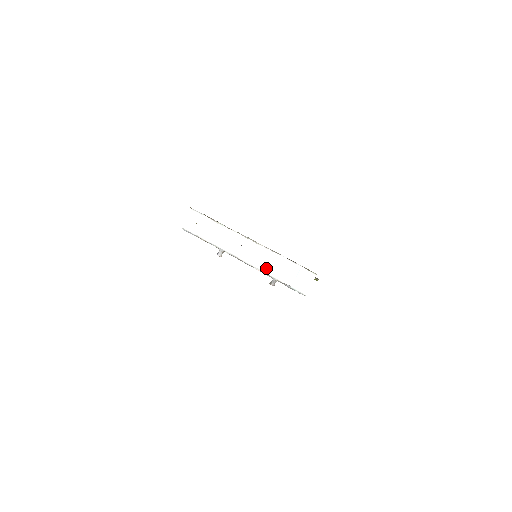
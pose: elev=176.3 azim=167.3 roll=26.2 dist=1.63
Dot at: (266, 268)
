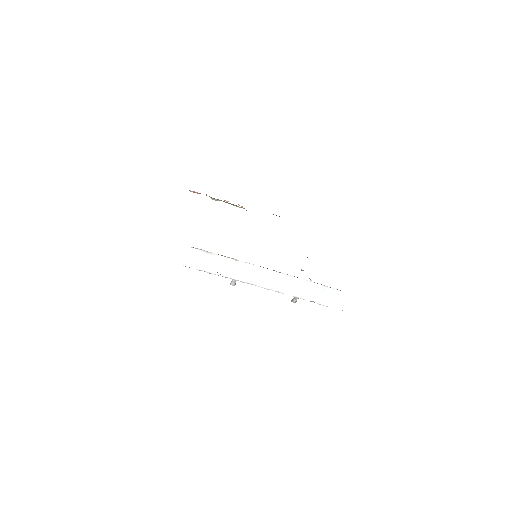
Dot at: (287, 290)
